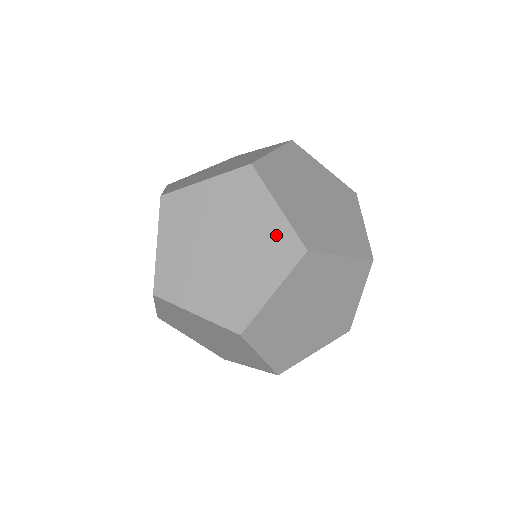
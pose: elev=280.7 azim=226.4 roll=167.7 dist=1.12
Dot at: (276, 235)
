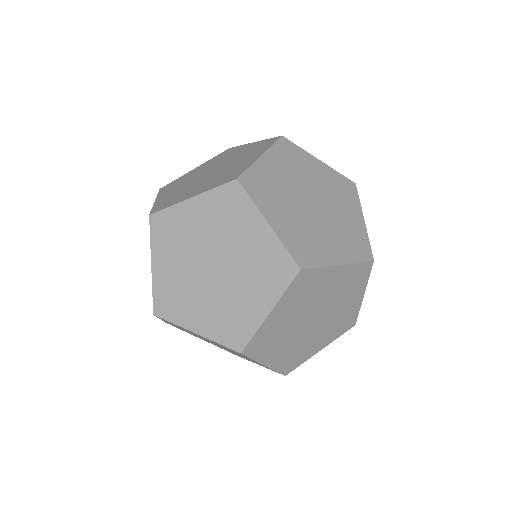
Dot at: (334, 180)
